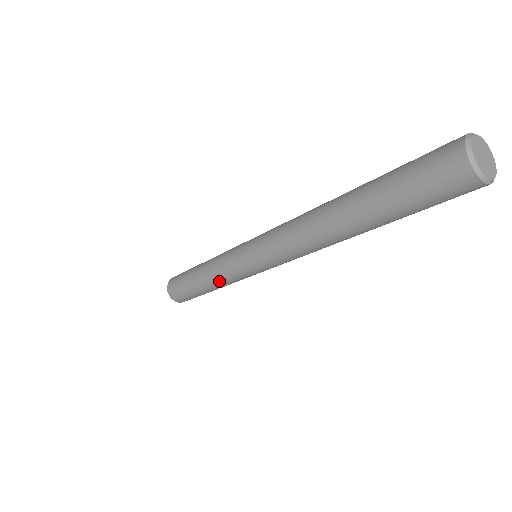
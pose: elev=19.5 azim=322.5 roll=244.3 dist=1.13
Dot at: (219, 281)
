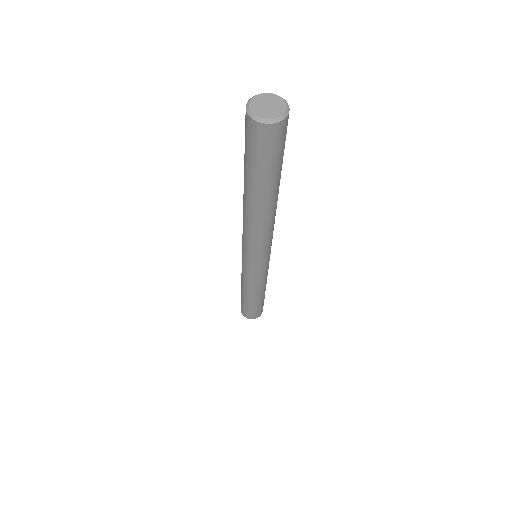
Dot at: (243, 281)
